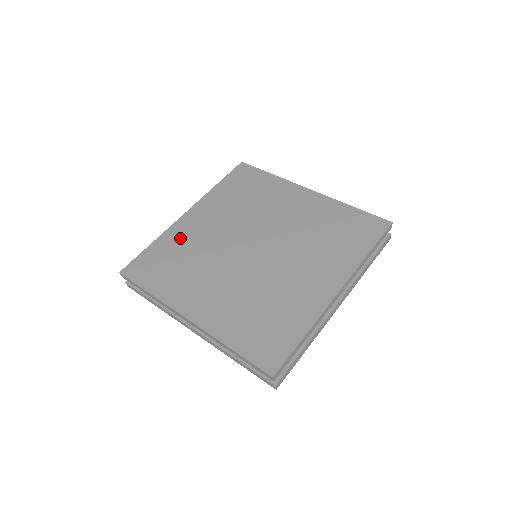
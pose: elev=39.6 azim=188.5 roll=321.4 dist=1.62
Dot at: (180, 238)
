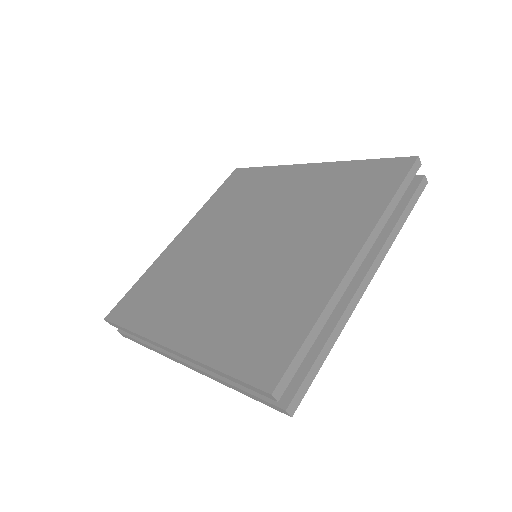
Dot at: (168, 263)
